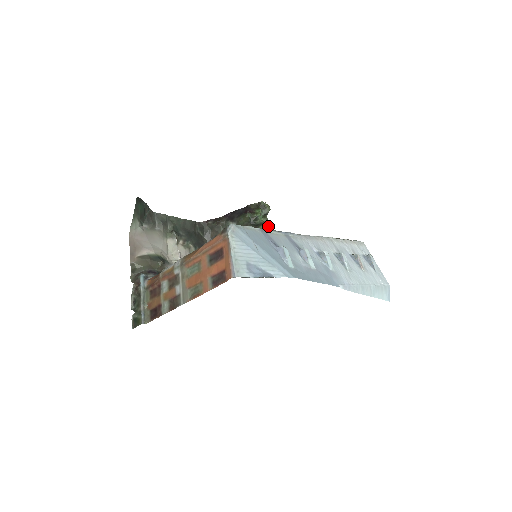
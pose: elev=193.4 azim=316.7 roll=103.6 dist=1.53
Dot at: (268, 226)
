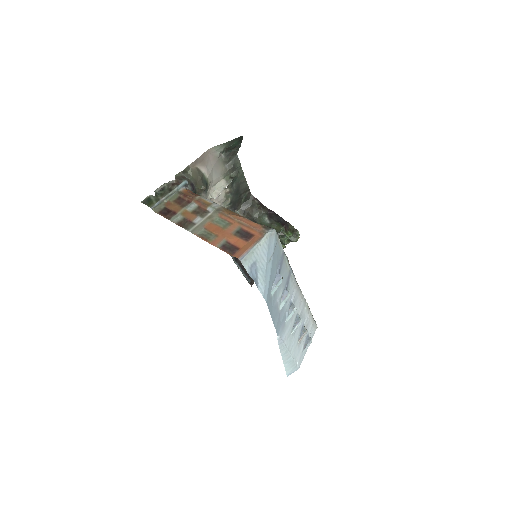
Dot at: occluded
